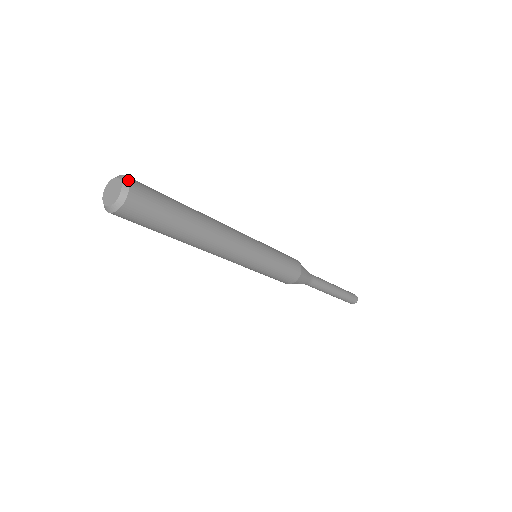
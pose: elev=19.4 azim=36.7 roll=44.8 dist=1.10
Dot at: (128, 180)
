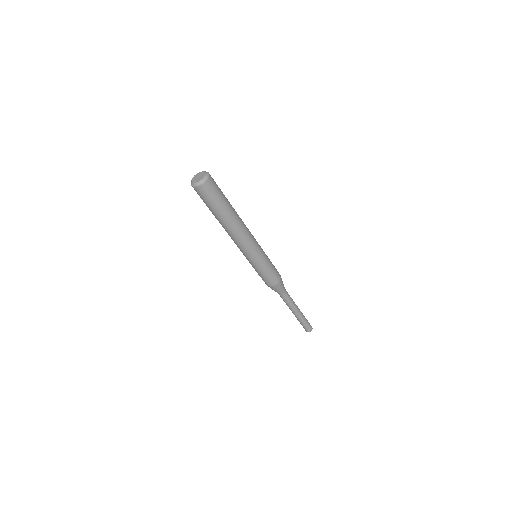
Dot at: occluded
